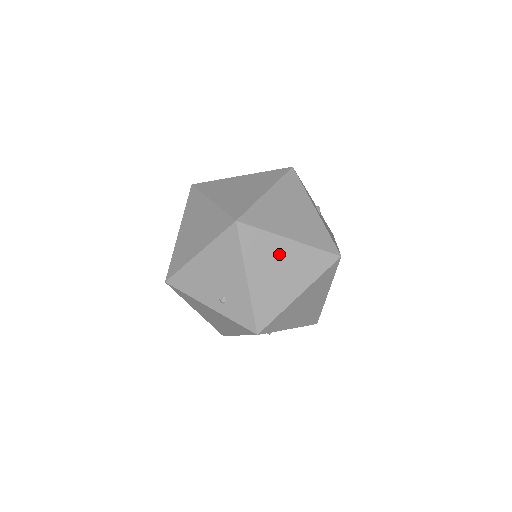
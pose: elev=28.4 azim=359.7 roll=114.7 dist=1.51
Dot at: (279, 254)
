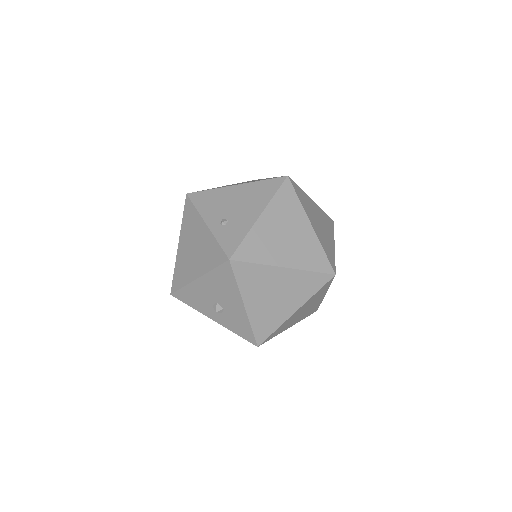
Dot at: (296, 225)
